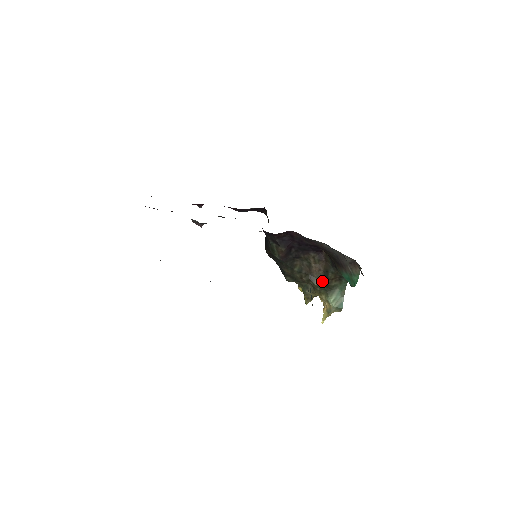
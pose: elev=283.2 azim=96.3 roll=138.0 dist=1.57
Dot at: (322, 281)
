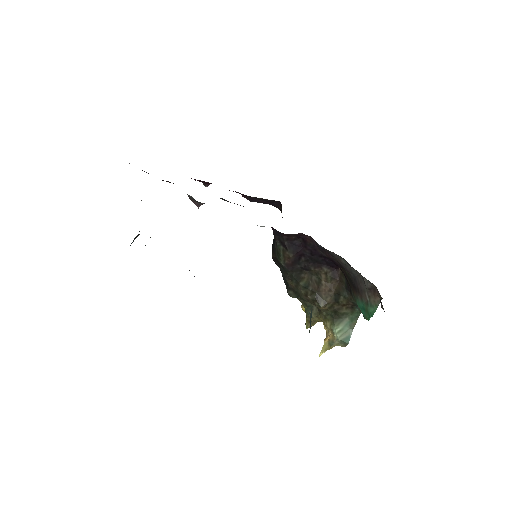
Dot at: (330, 305)
